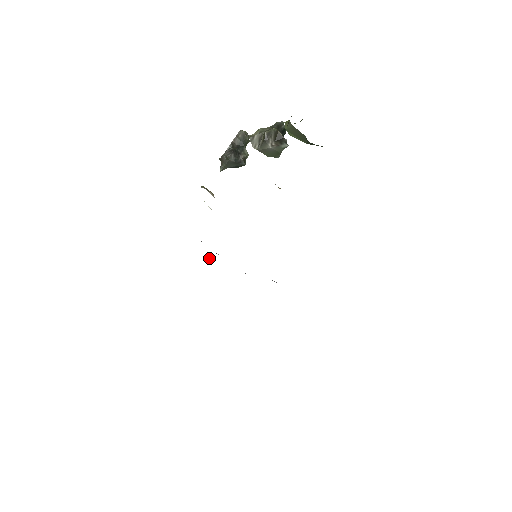
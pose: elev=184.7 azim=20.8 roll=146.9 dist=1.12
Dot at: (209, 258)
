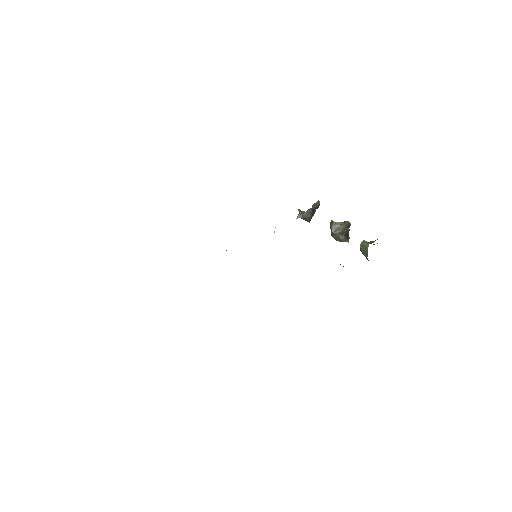
Dot at: occluded
